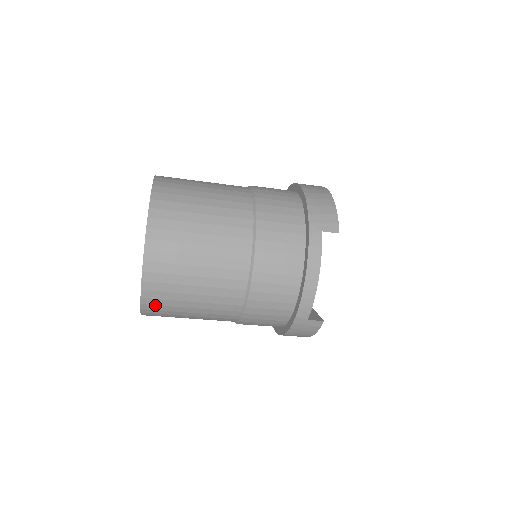
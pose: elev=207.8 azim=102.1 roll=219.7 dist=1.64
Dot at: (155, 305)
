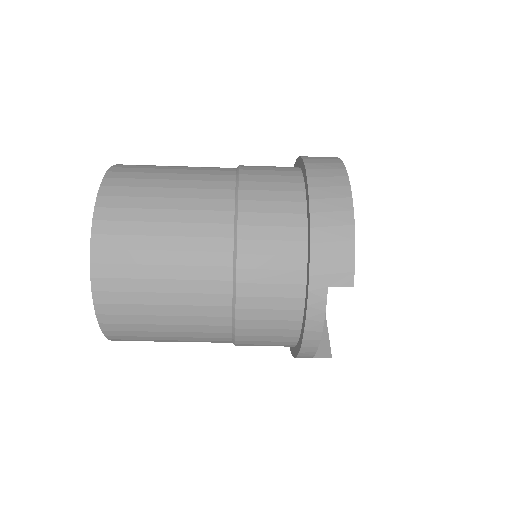
Dot at: occluded
